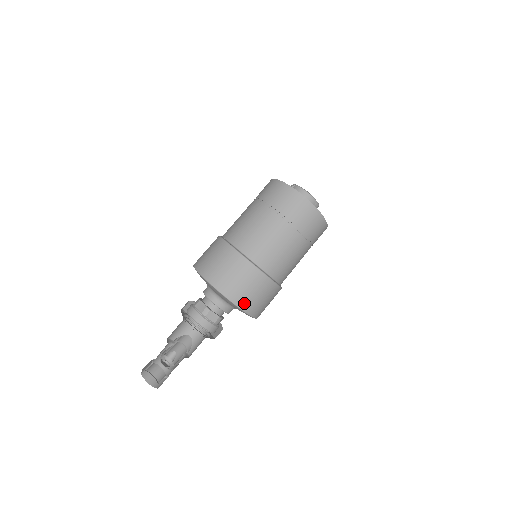
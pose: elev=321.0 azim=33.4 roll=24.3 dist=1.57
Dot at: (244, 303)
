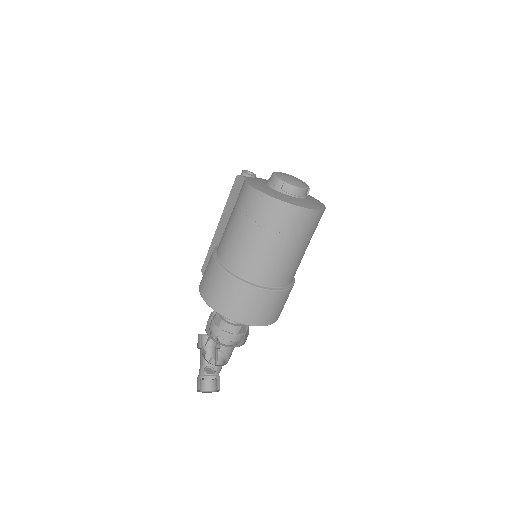
Dot at: occluded
